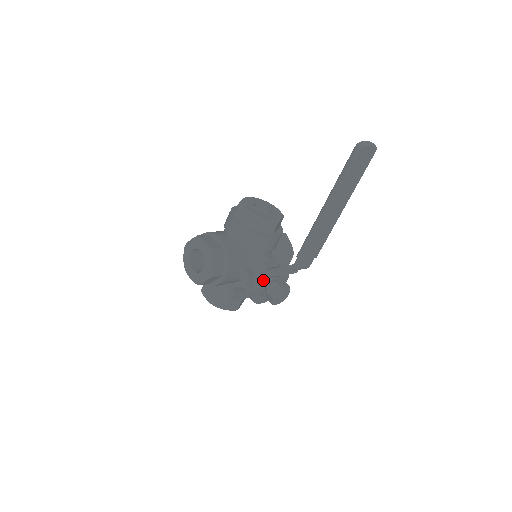
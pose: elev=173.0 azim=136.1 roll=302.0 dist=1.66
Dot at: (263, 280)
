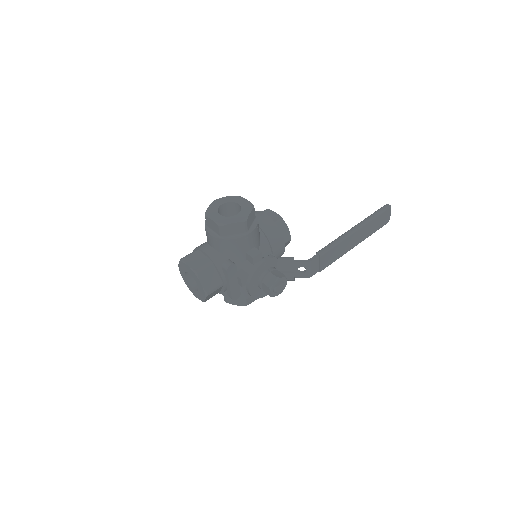
Dot at: (273, 261)
